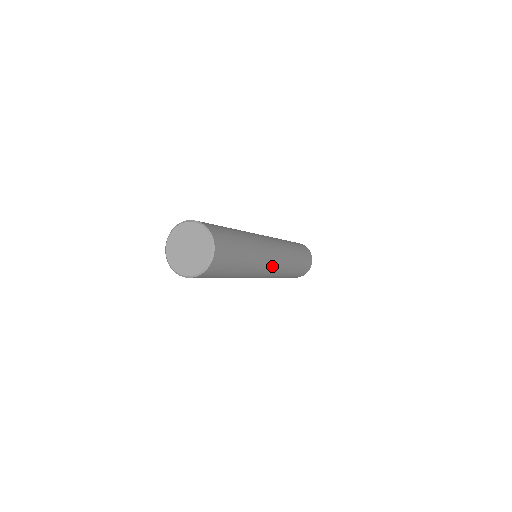
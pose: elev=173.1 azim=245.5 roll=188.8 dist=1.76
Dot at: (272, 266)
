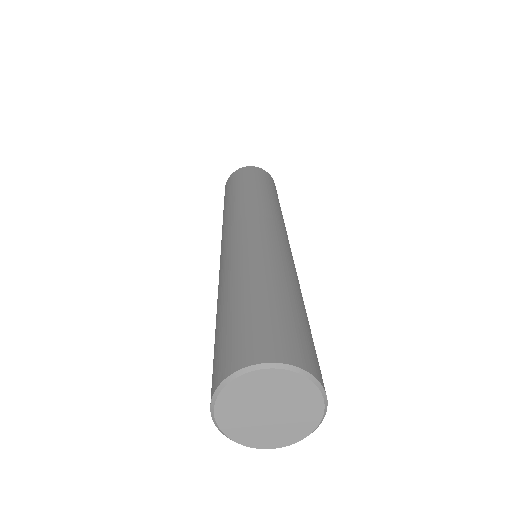
Dot at: occluded
